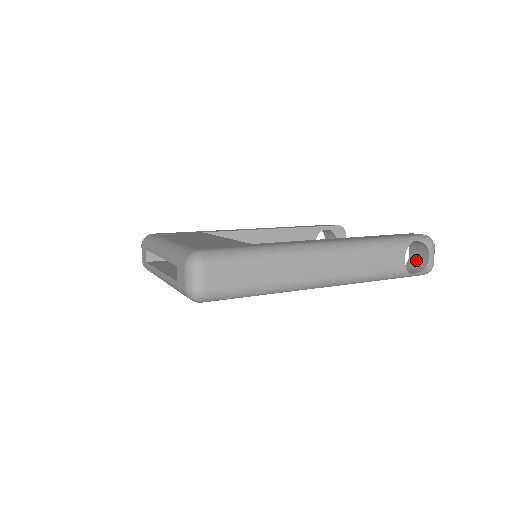
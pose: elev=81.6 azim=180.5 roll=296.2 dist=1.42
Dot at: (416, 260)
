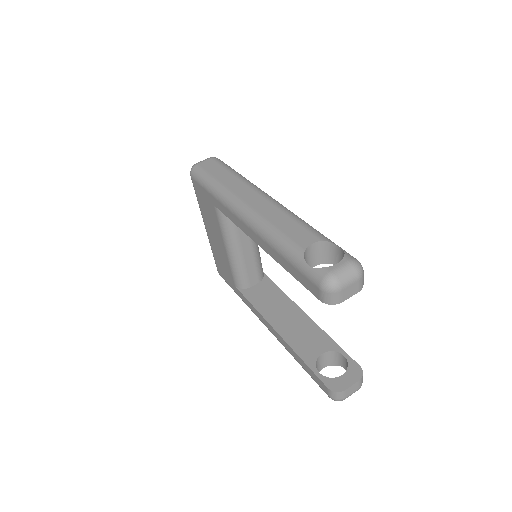
Dot at: occluded
